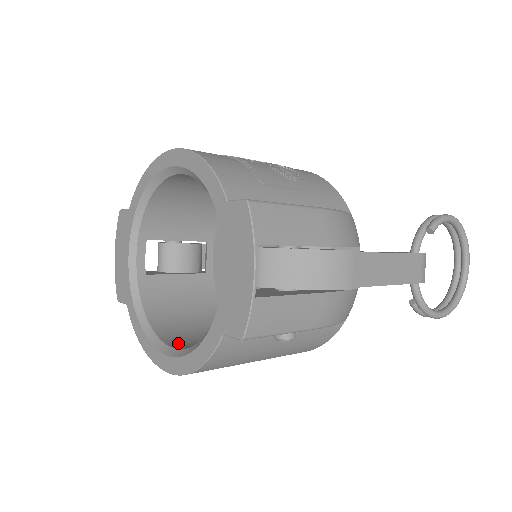
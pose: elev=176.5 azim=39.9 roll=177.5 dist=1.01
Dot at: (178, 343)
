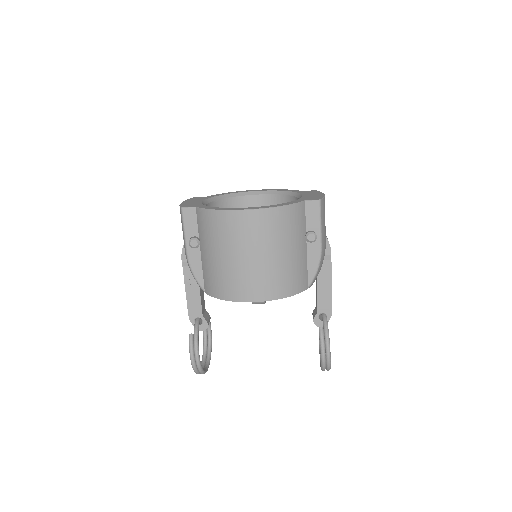
Dot at: occluded
